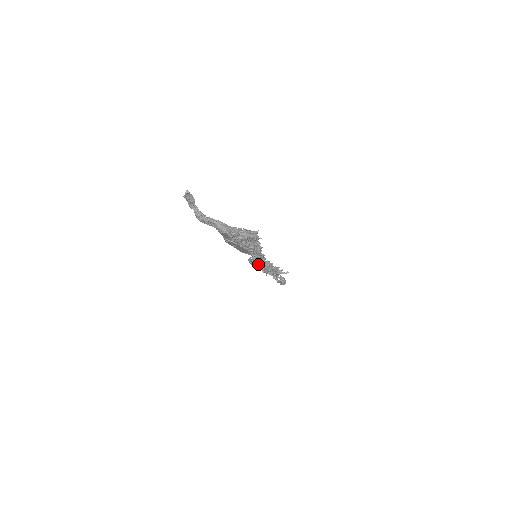
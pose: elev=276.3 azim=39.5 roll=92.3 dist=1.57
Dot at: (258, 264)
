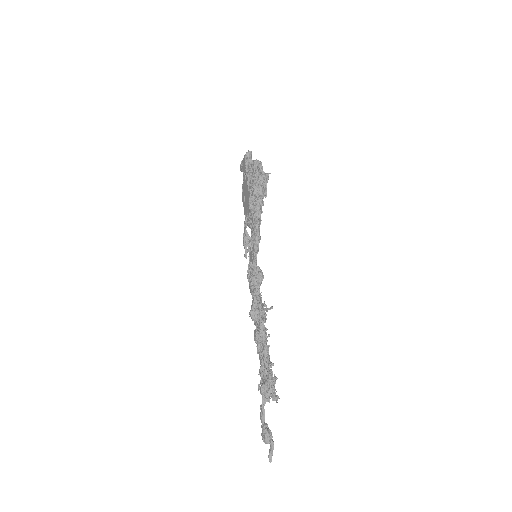
Dot at: (251, 263)
